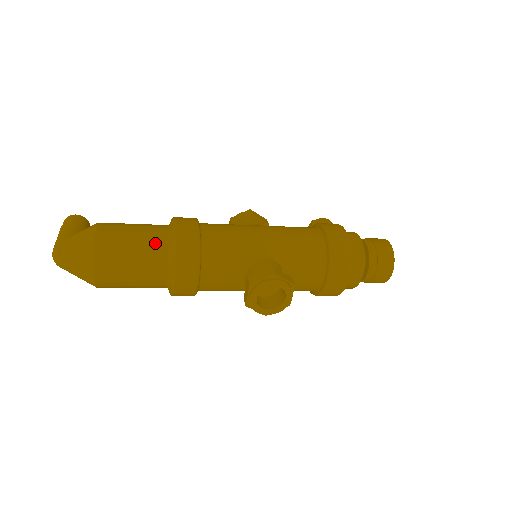
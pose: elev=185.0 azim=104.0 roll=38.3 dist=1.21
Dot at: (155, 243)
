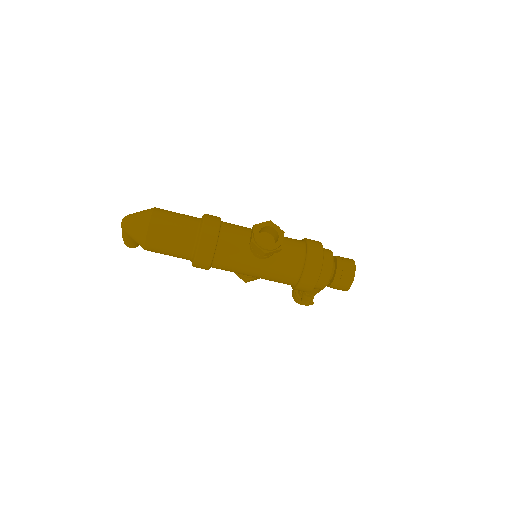
Dot at: (192, 216)
